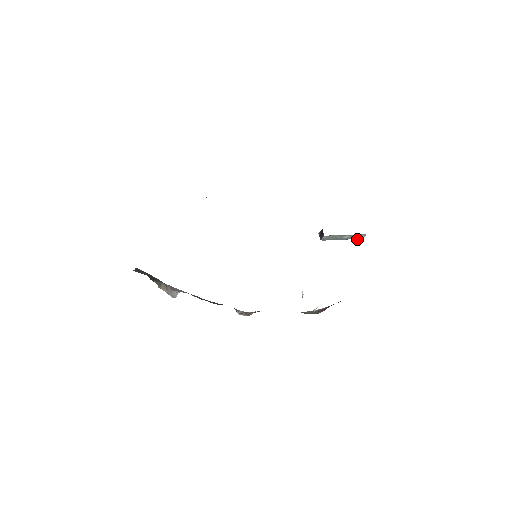
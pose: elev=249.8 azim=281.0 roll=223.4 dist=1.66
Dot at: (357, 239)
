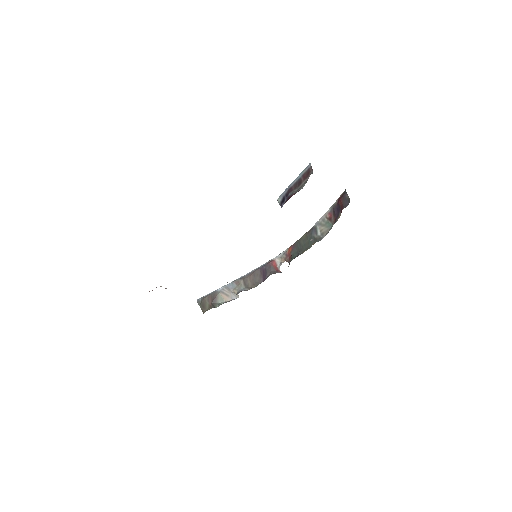
Dot at: occluded
